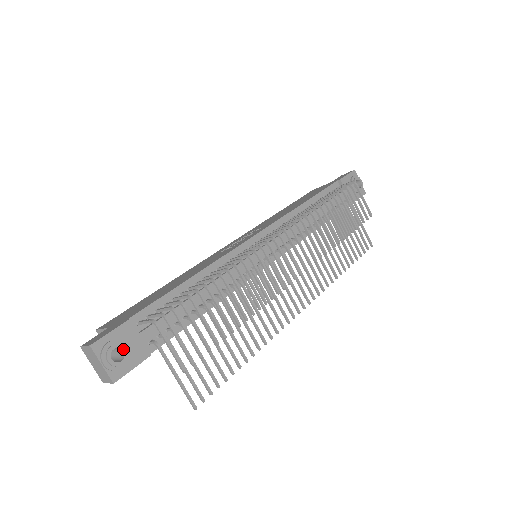
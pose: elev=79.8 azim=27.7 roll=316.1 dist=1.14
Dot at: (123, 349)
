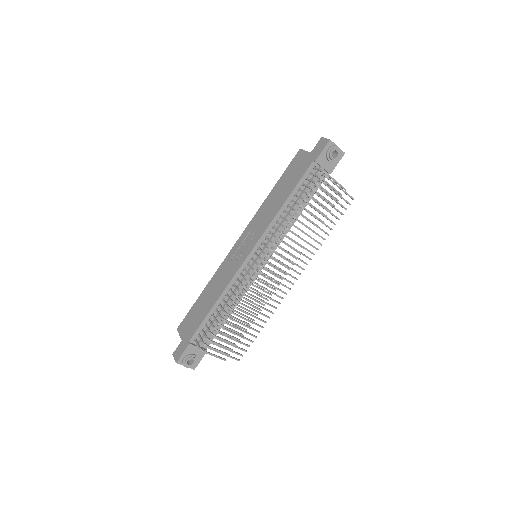
Dot at: occluded
